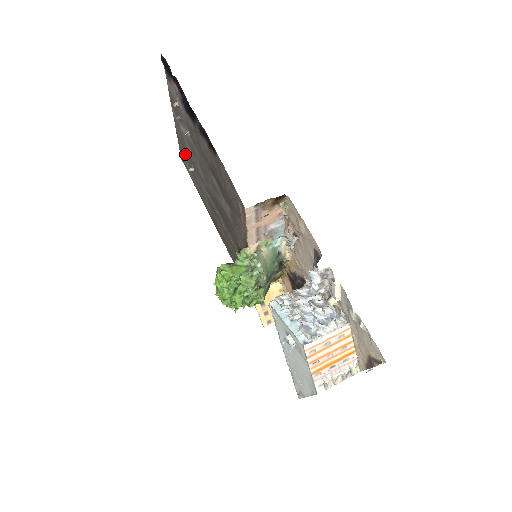
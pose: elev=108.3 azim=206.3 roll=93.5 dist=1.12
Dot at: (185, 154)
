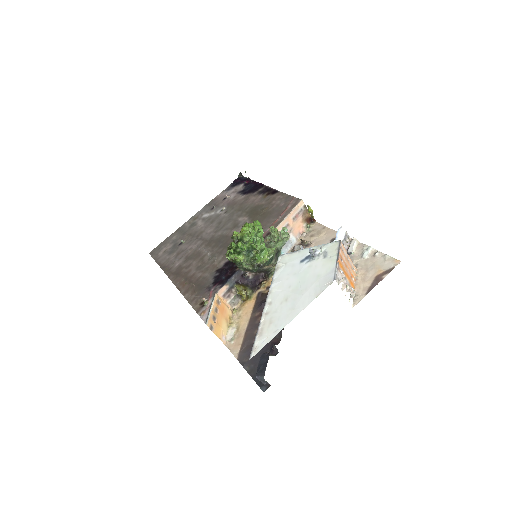
Dot at: (175, 239)
